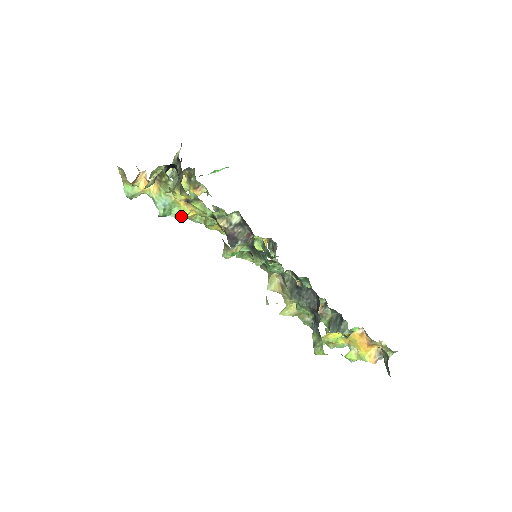
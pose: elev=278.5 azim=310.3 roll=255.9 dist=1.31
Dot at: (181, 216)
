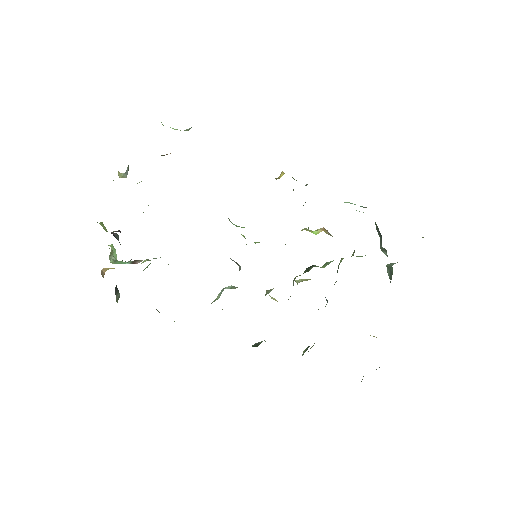
Dot at: occluded
